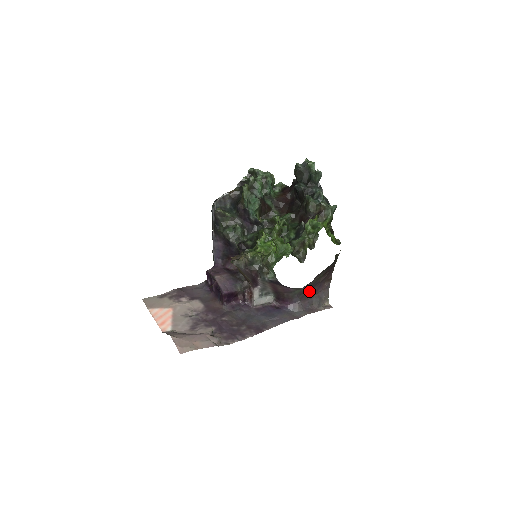
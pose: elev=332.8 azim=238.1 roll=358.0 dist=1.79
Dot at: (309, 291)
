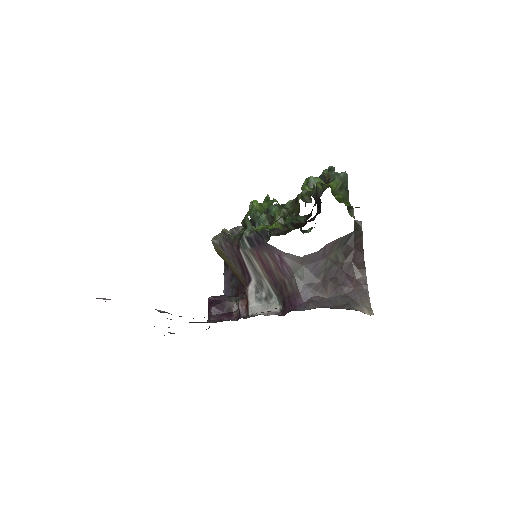
Dot at: (326, 281)
